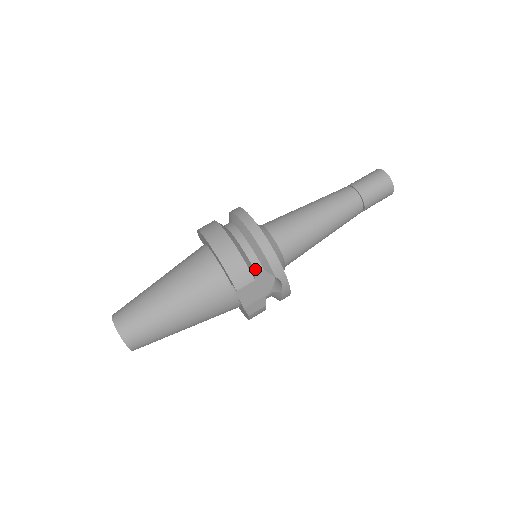
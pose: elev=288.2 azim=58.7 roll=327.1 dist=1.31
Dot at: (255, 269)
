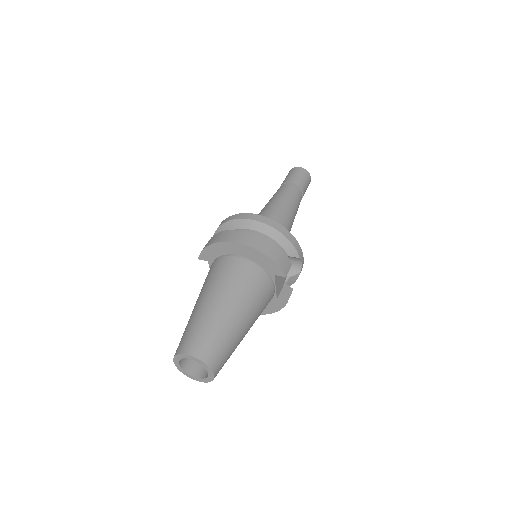
Dot at: occluded
